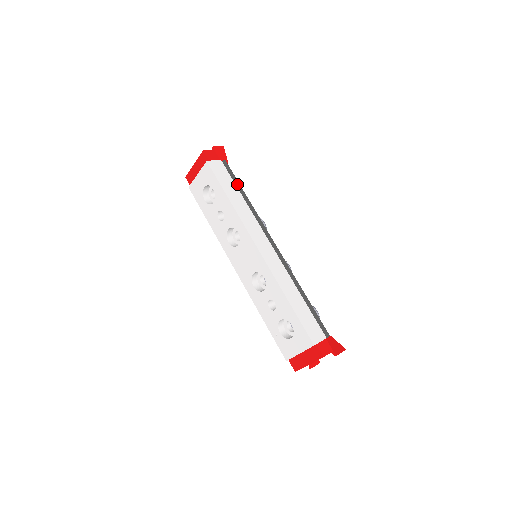
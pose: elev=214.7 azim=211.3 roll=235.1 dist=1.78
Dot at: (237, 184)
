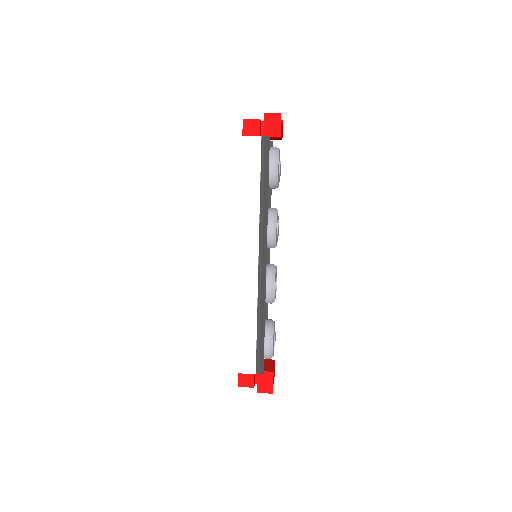
Dot at: (266, 174)
